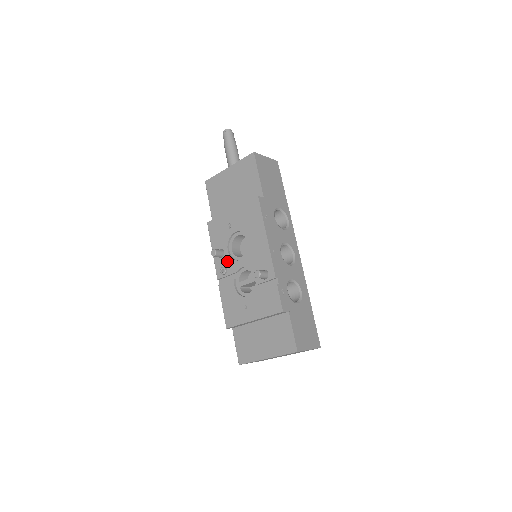
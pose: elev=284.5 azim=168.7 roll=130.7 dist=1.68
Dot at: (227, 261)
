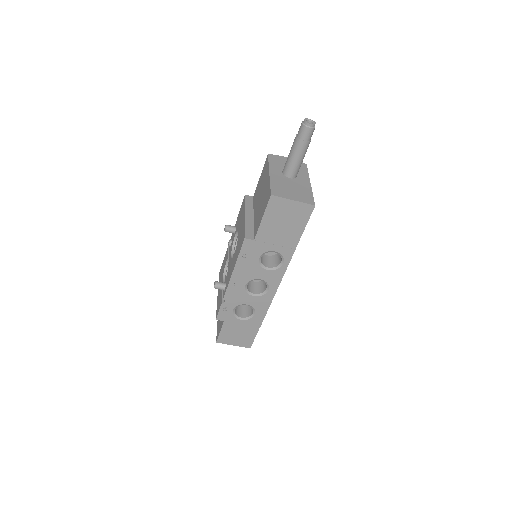
Dot at: (232, 241)
